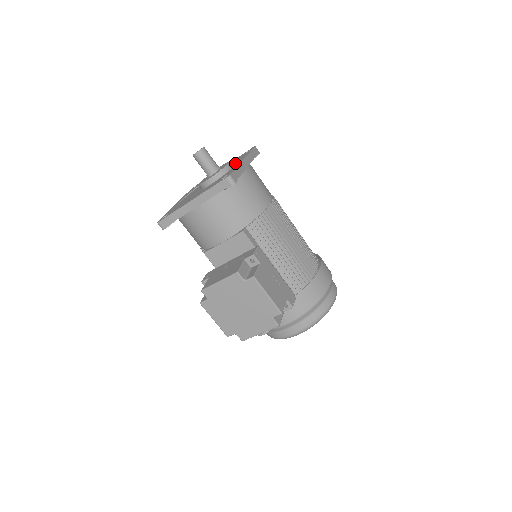
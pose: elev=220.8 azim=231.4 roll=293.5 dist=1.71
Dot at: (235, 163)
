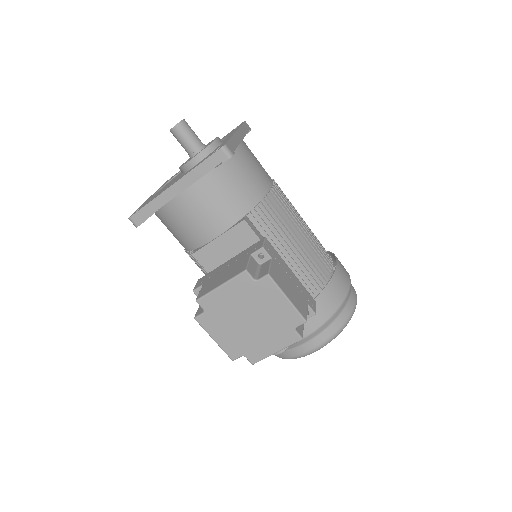
Dot at: (223, 140)
